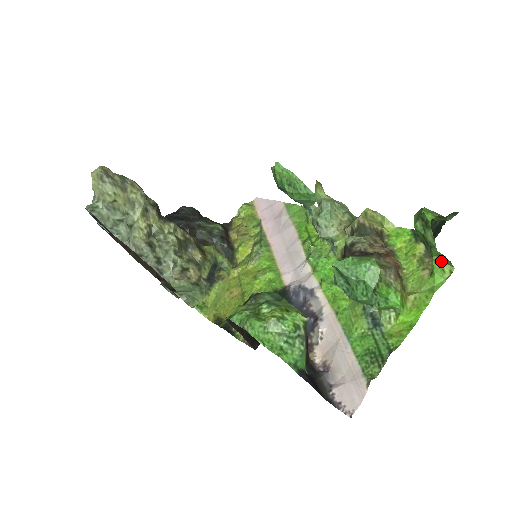
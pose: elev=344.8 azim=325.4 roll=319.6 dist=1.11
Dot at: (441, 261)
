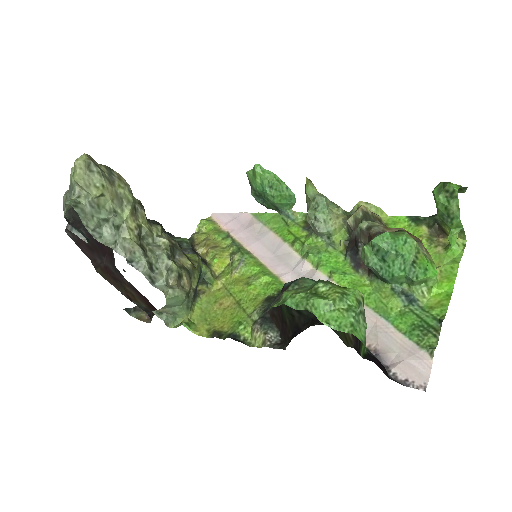
Dot at: (457, 234)
